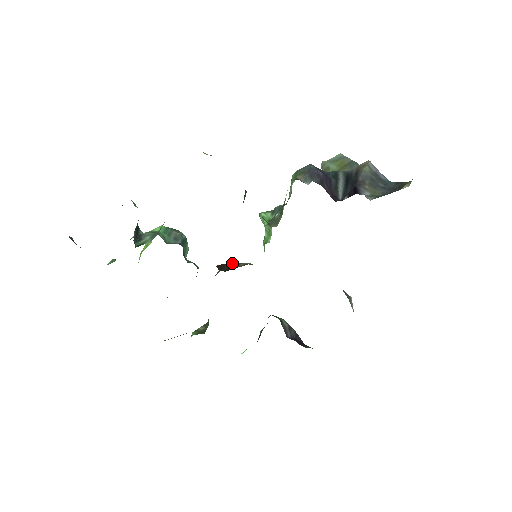
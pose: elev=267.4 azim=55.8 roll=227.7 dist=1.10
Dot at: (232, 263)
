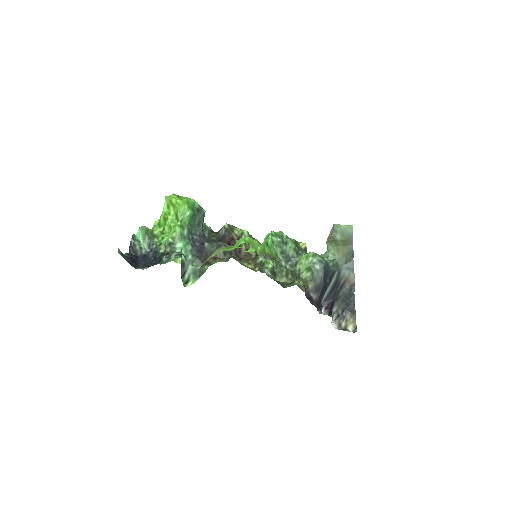
Dot at: occluded
